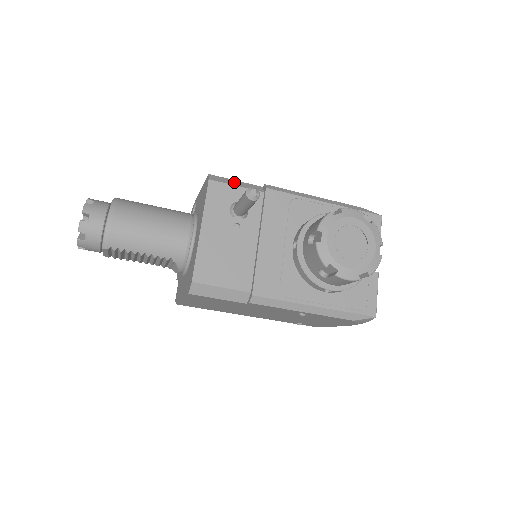
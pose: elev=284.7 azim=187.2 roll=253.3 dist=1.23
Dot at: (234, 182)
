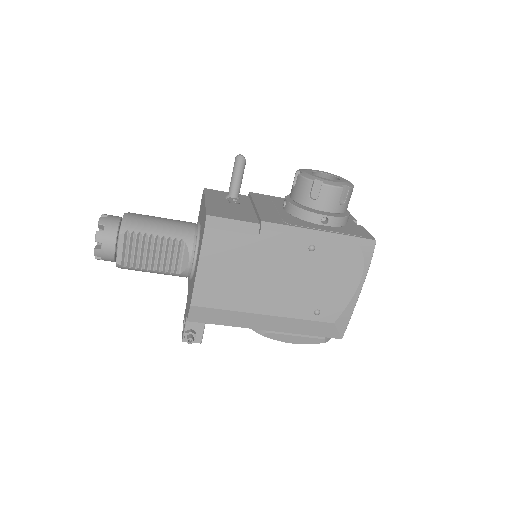
Dot at: occluded
